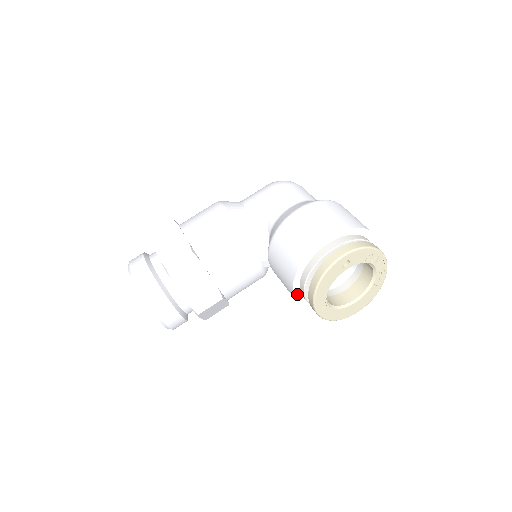
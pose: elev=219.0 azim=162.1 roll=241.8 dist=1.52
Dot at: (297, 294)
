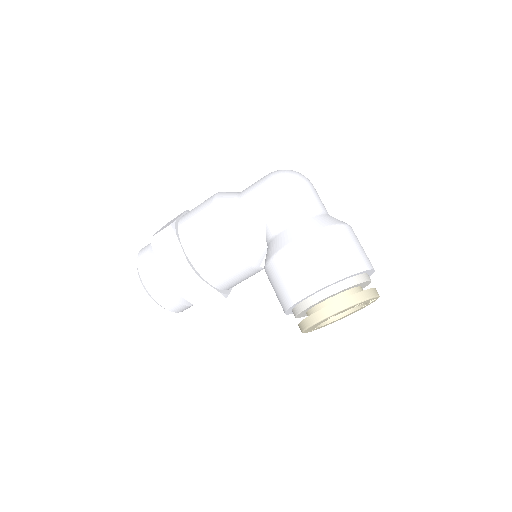
Dot at: (291, 312)
